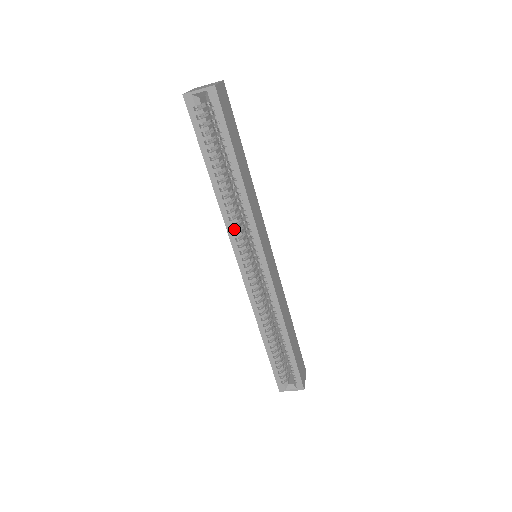
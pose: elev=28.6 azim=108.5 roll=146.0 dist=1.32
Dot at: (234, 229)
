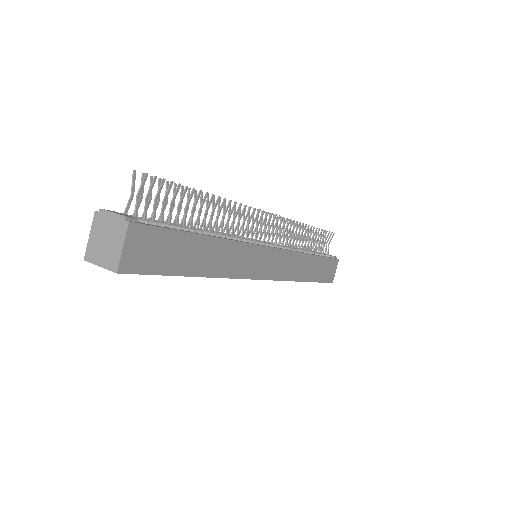
Dot at: occluded
